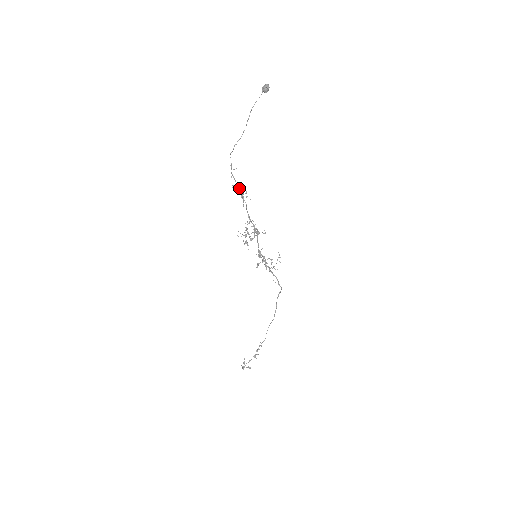
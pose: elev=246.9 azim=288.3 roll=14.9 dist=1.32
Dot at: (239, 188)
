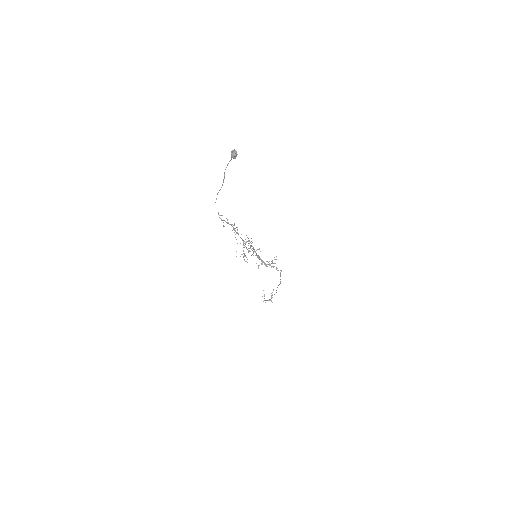
Dot at: occluded
